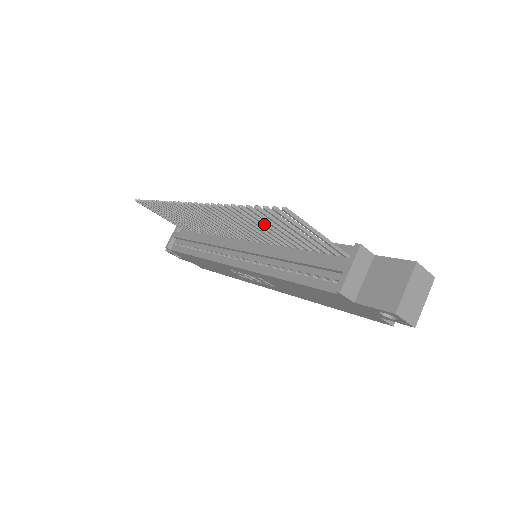
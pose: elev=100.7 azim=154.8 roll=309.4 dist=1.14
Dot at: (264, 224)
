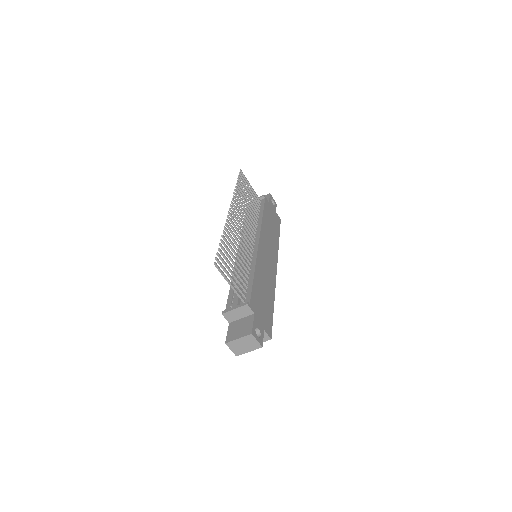
Dot at: (231, 255)
